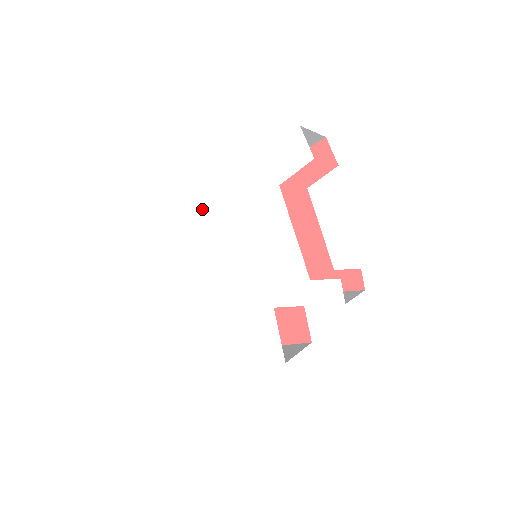
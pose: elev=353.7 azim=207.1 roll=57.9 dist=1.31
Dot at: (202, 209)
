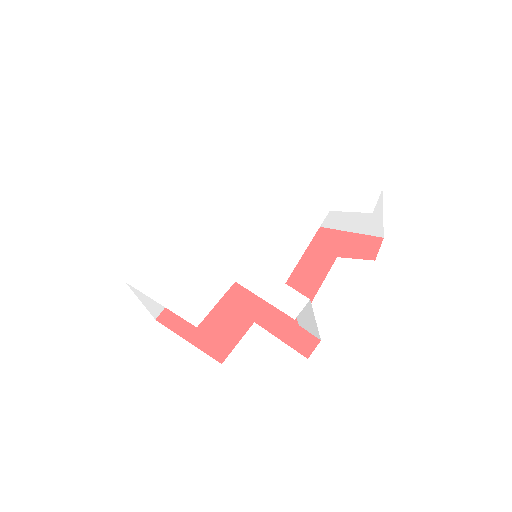
Dot at: (258, 187)
